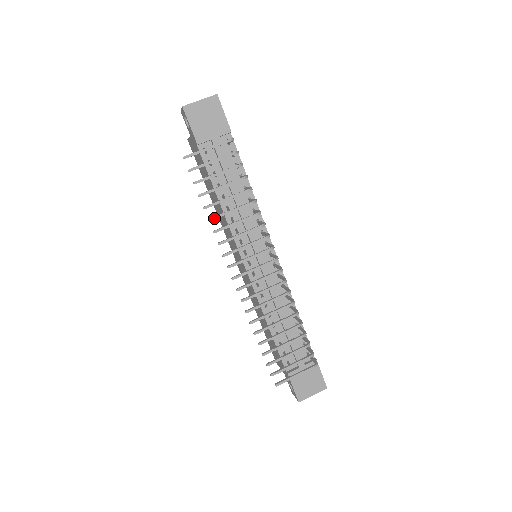
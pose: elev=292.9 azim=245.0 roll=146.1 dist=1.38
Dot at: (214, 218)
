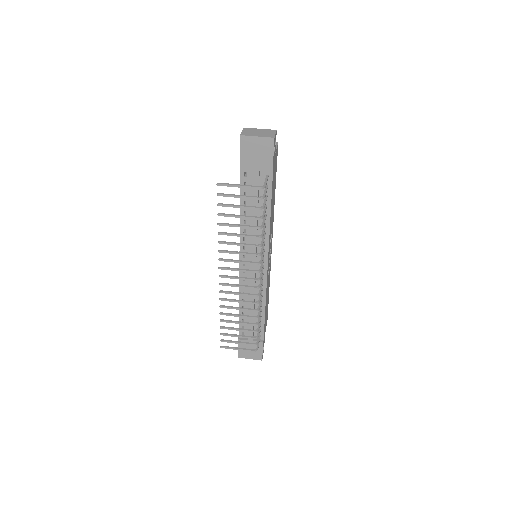
Dot at: (223, 234)
